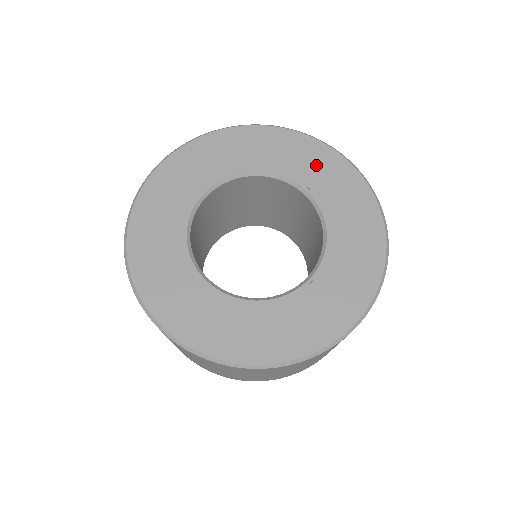
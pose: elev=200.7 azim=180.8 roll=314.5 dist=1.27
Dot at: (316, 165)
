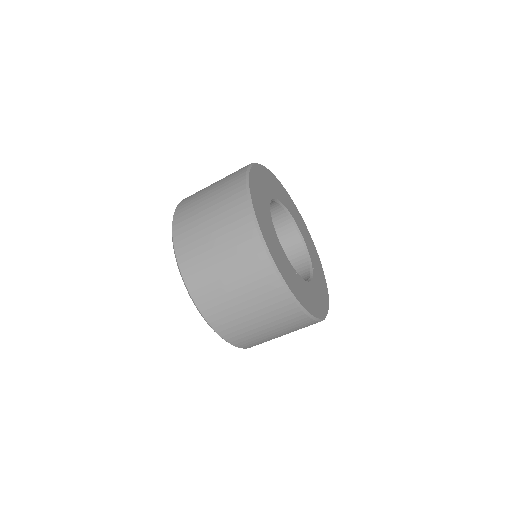
Dot at: (320, 275)
